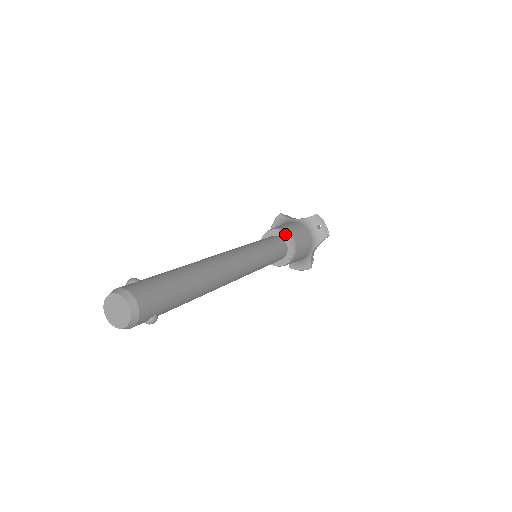
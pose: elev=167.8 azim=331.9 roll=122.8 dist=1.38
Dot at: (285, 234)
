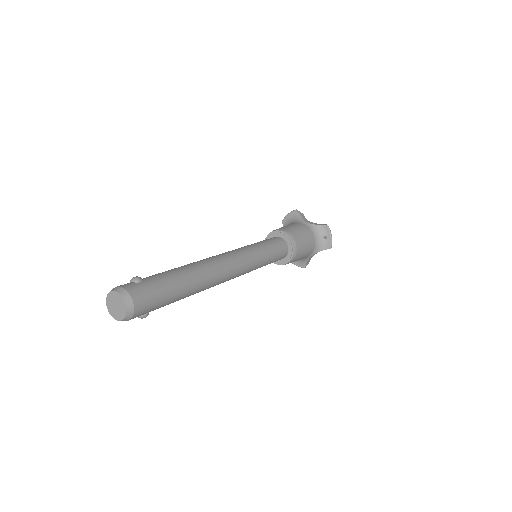
Dot at: (290, 240)
